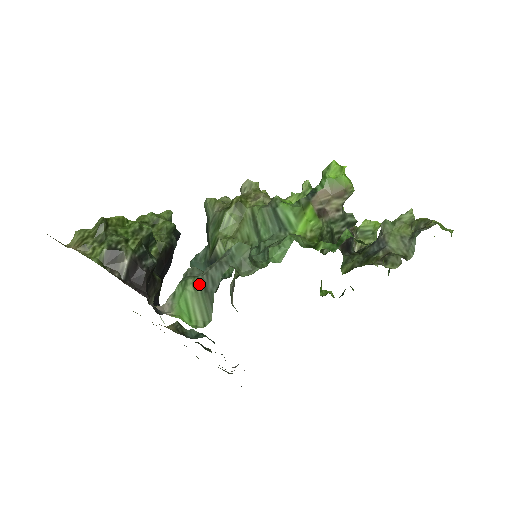
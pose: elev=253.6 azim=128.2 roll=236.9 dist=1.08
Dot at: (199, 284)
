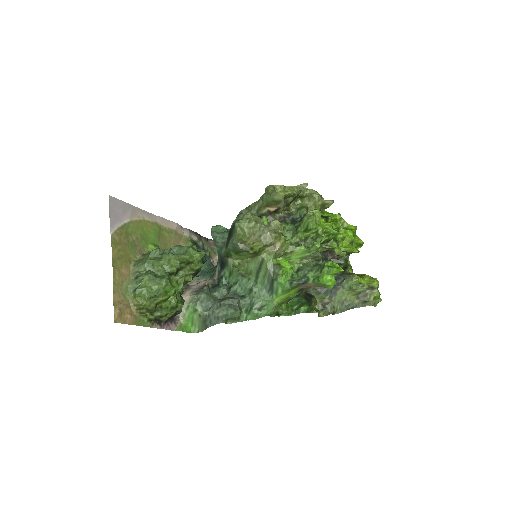
Dot at: (203, 317)
